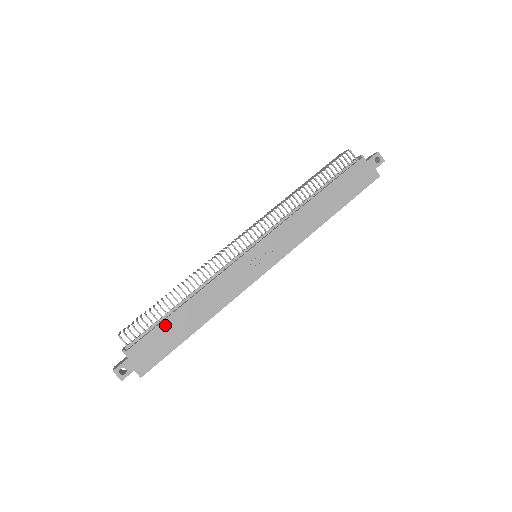
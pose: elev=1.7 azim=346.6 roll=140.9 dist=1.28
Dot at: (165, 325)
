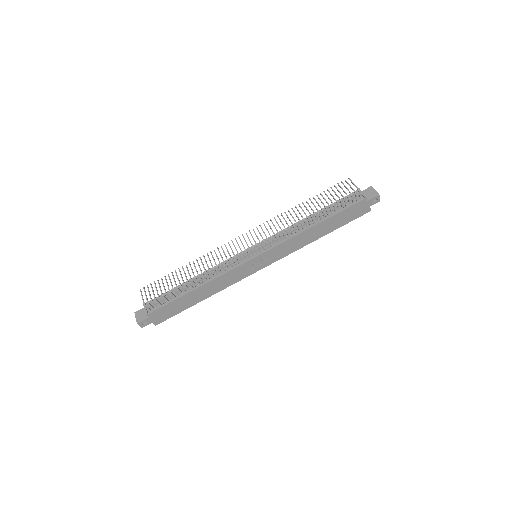
Dot at: (179, 300)
